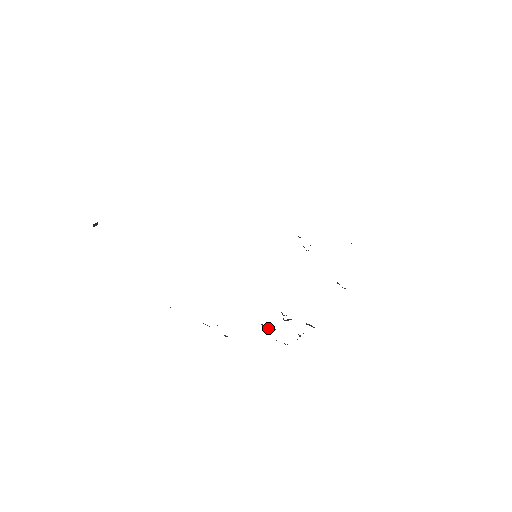
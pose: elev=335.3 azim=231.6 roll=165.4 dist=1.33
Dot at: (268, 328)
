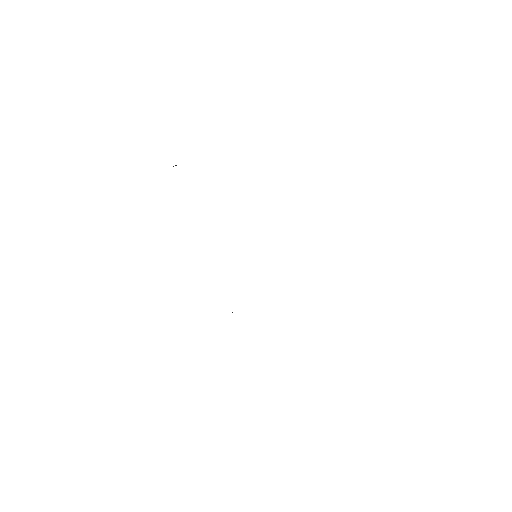
Dot at: occluded
